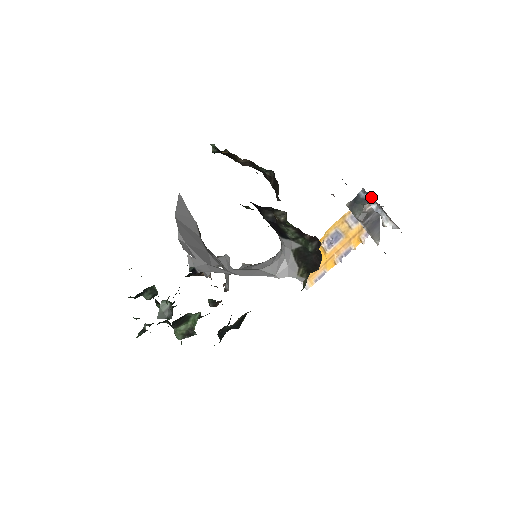
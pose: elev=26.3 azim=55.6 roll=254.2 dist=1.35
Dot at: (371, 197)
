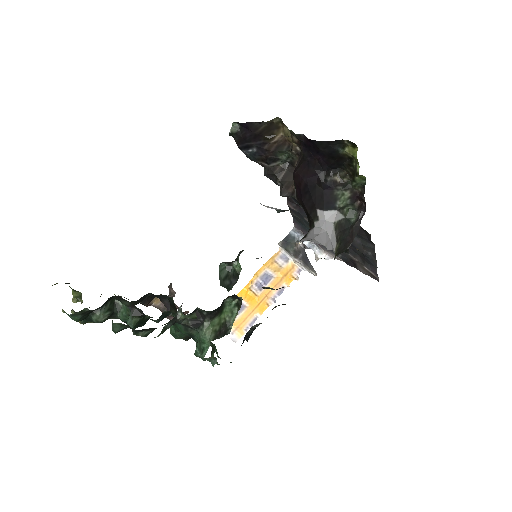
Dot at: (303, 235)
